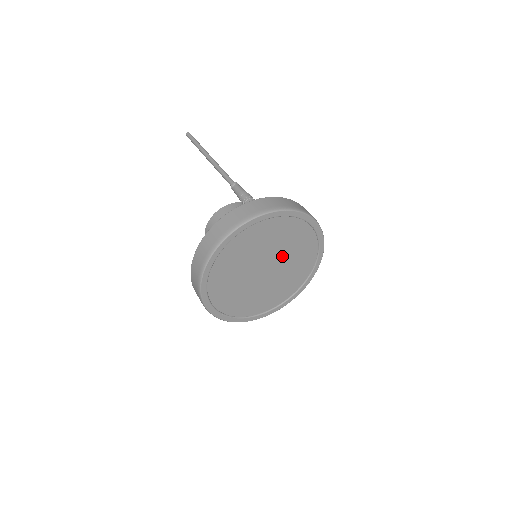
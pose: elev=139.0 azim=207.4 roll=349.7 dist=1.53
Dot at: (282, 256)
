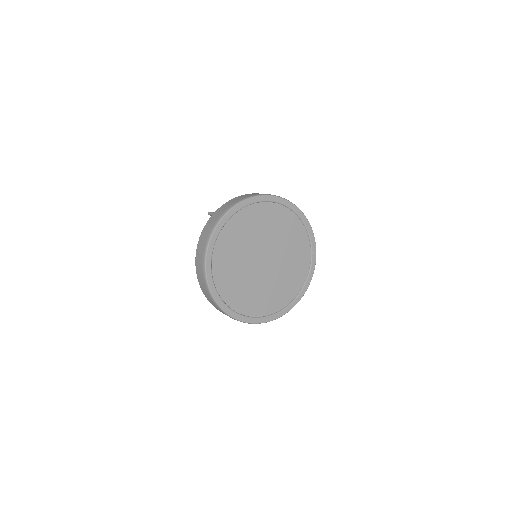
Dot at: (281, 263)
